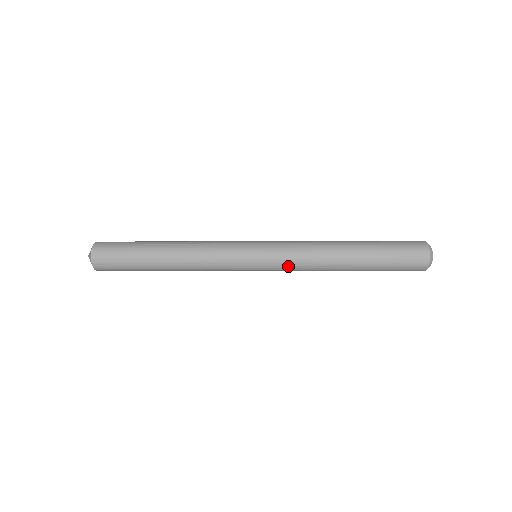
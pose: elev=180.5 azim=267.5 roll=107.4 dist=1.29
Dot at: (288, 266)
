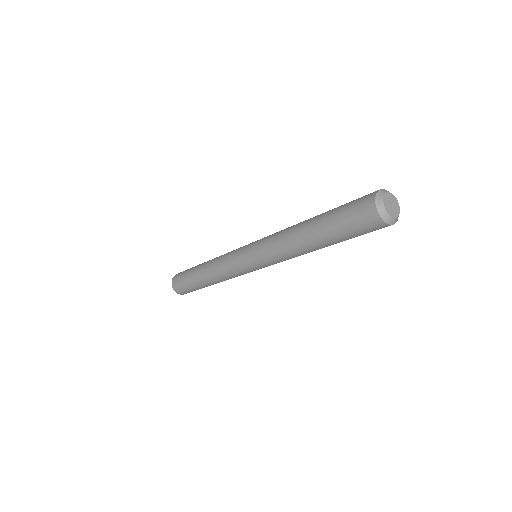
Dot at: (264, 247)
